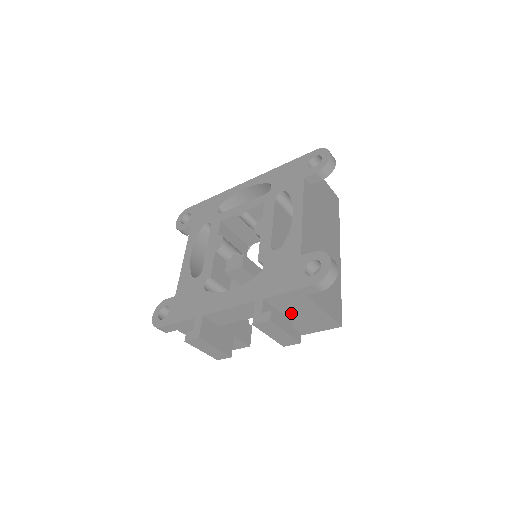
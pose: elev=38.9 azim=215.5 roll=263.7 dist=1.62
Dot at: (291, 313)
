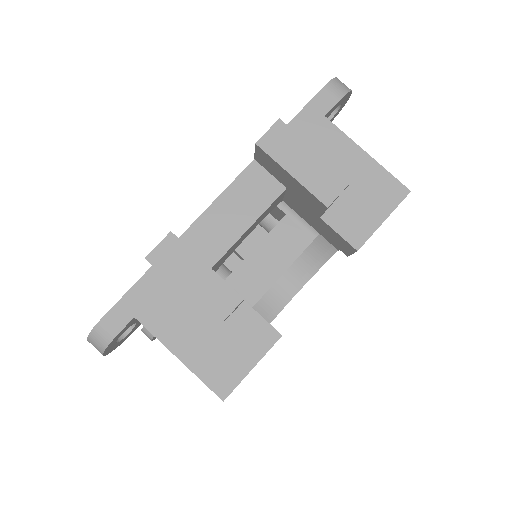
Dot at: occluded
